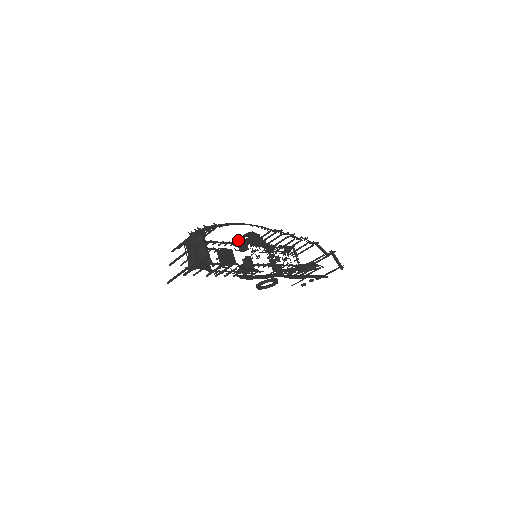
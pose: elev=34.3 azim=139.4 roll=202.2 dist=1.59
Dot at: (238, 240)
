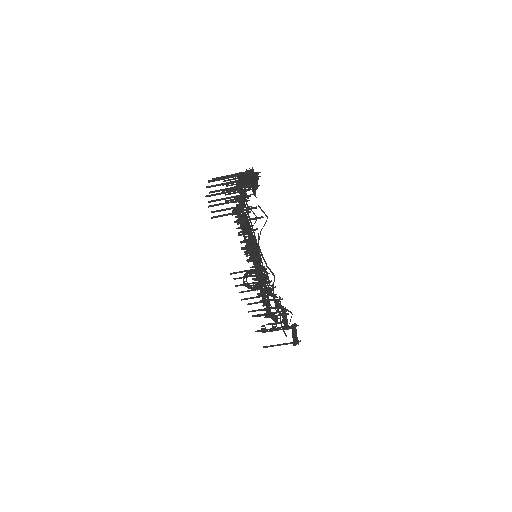
Dot at: occluded
